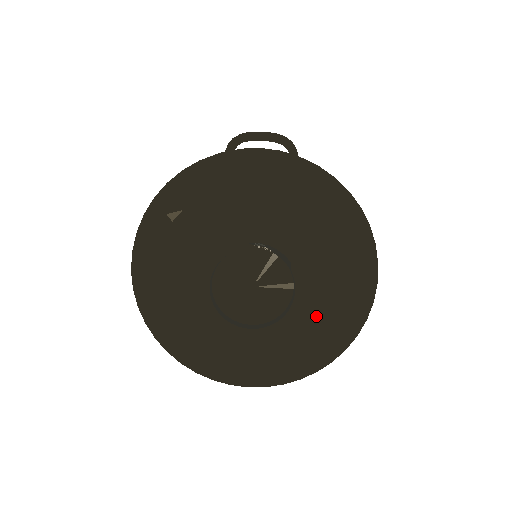
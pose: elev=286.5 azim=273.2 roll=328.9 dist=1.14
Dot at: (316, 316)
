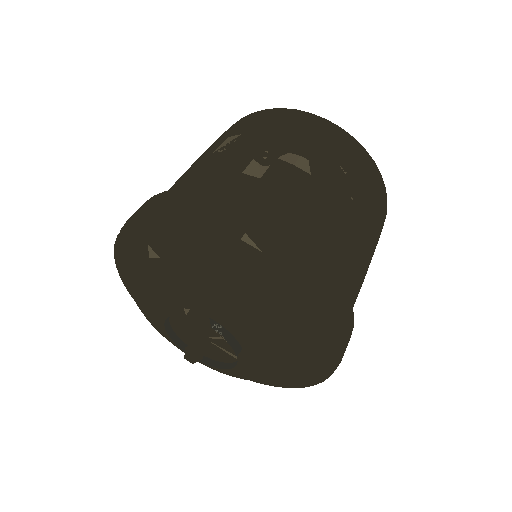
Dot at: (251, 377)
